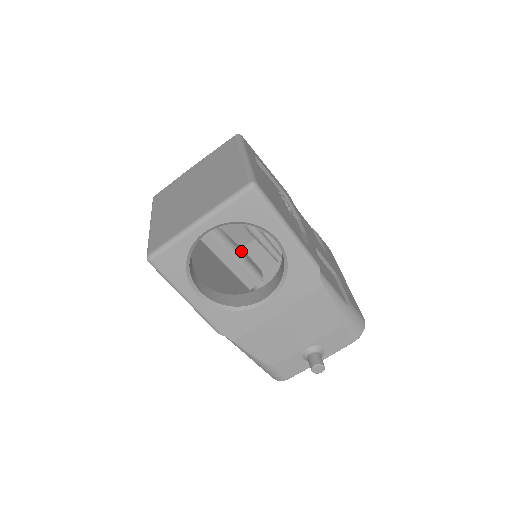
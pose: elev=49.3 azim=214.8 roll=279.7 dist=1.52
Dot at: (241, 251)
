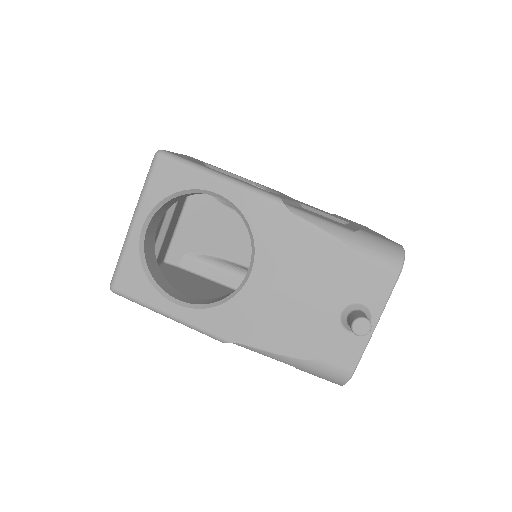
Dot at: occluded
